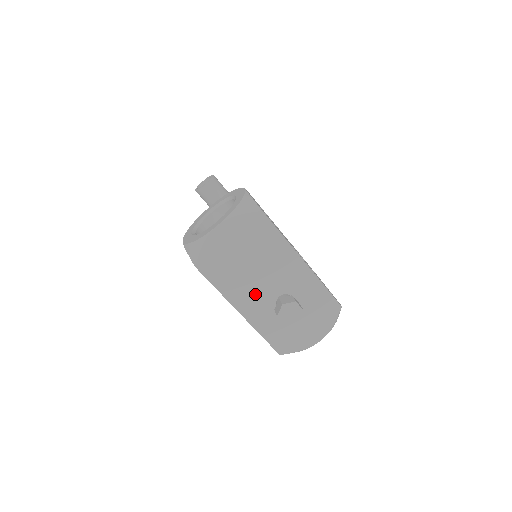
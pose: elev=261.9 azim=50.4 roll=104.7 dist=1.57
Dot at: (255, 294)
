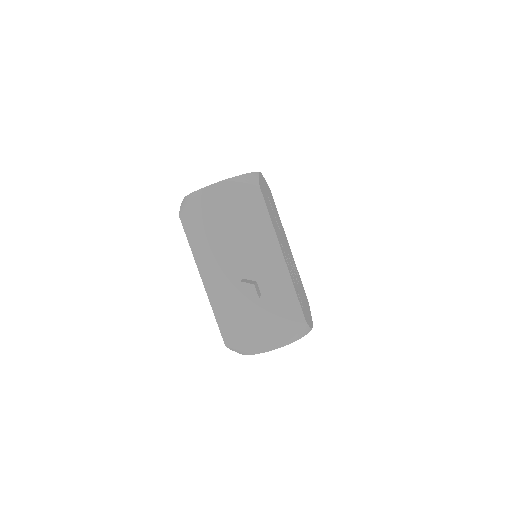
Dot at: (224, 268)
